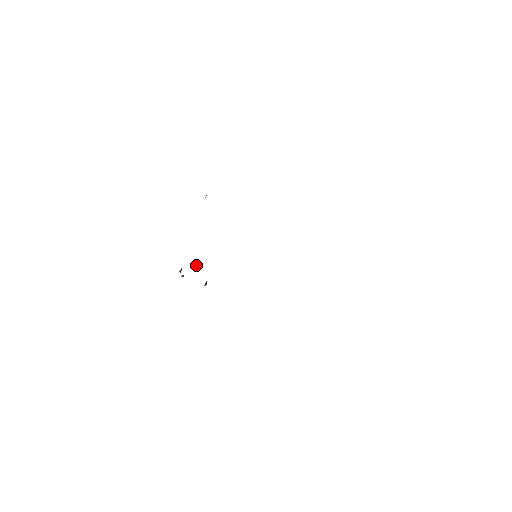
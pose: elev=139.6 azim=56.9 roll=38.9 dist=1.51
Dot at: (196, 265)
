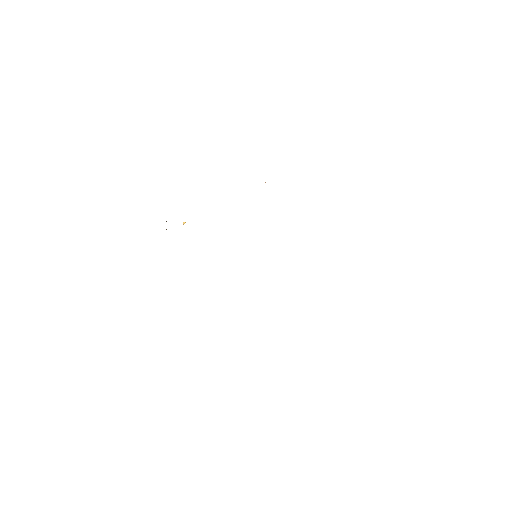
Dot at: occluded
